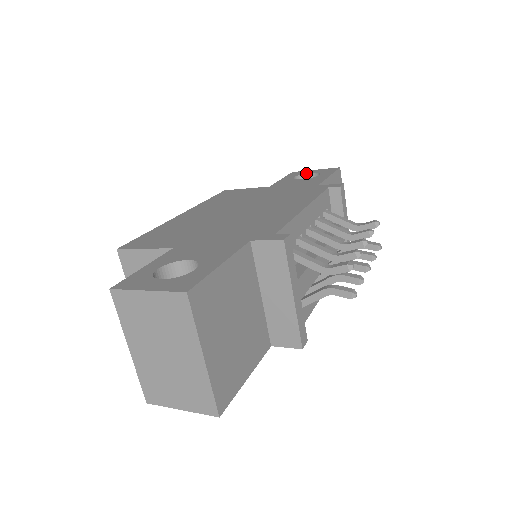
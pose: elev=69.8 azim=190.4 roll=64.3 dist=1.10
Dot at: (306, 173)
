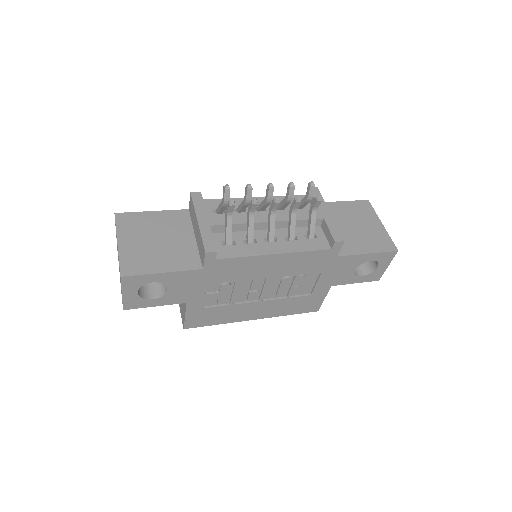
Dot at: occluded
